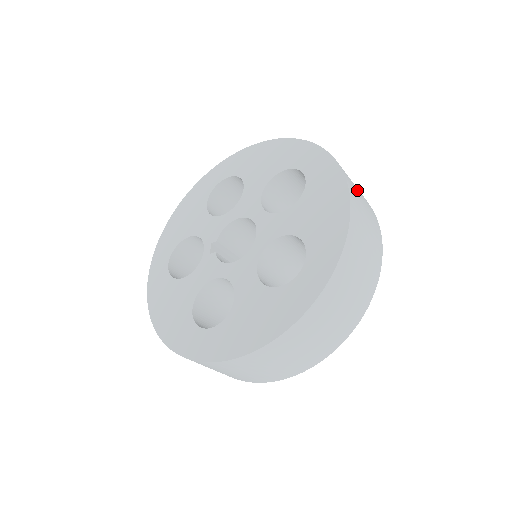
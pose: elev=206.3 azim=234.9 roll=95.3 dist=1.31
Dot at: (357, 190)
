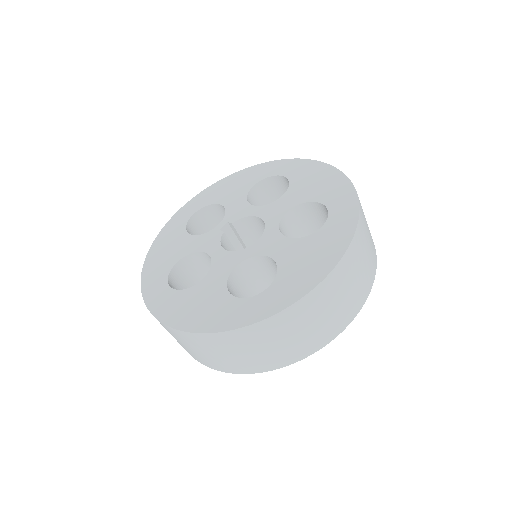
Dot at: (361, 262)
